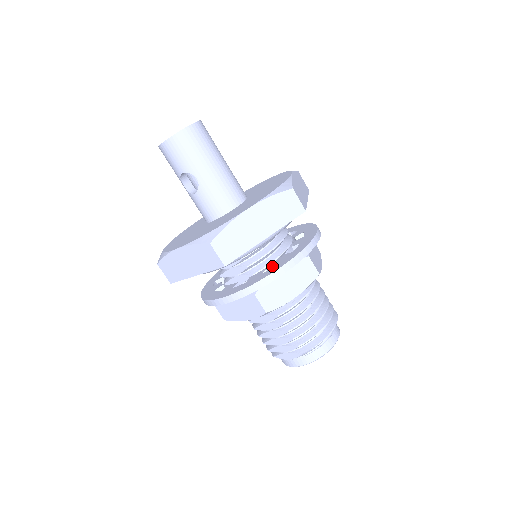
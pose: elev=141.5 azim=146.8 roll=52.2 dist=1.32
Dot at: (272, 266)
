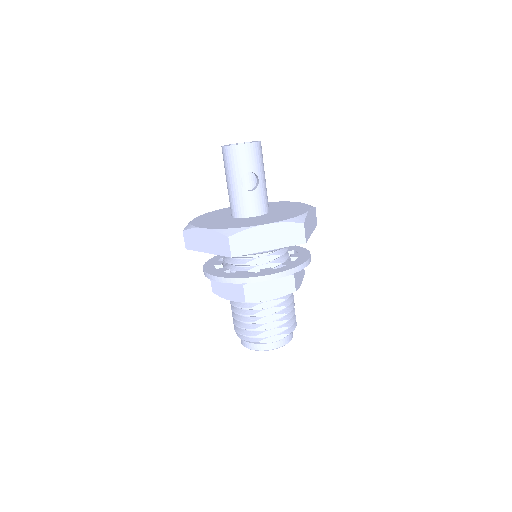
Dot at: occluded
